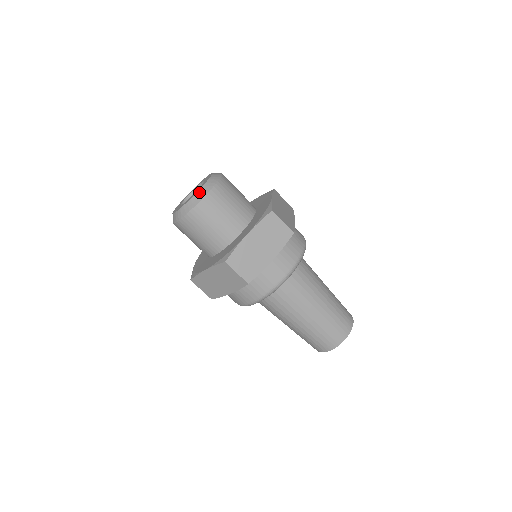
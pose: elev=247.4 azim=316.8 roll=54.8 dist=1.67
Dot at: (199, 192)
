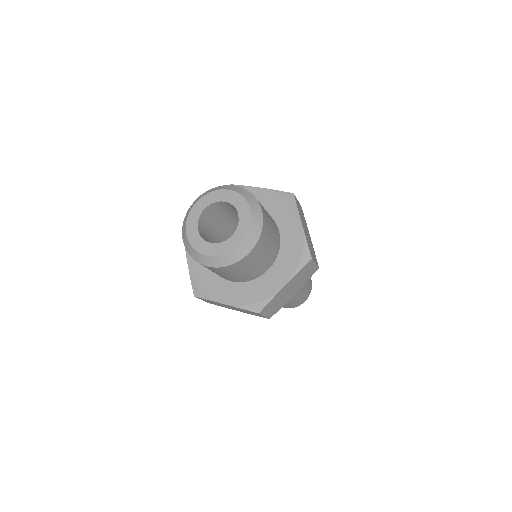
Dot at: (243, 245)
